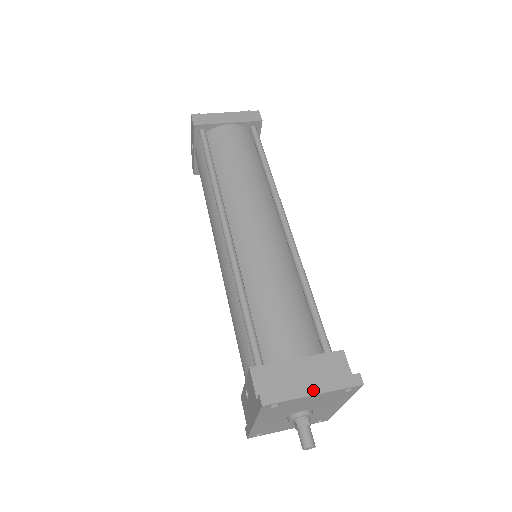
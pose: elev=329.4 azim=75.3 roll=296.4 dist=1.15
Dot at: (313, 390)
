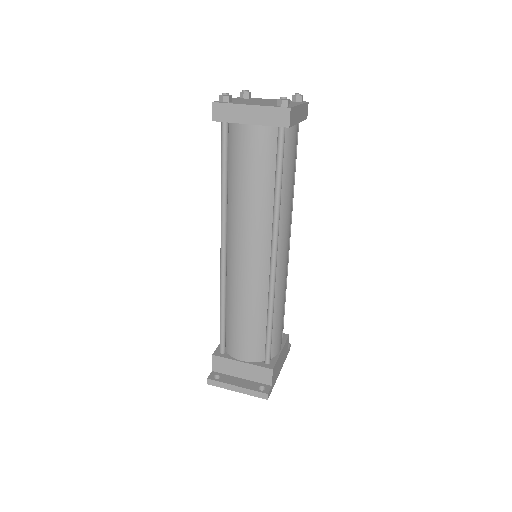
Dot at: (237, 390)
